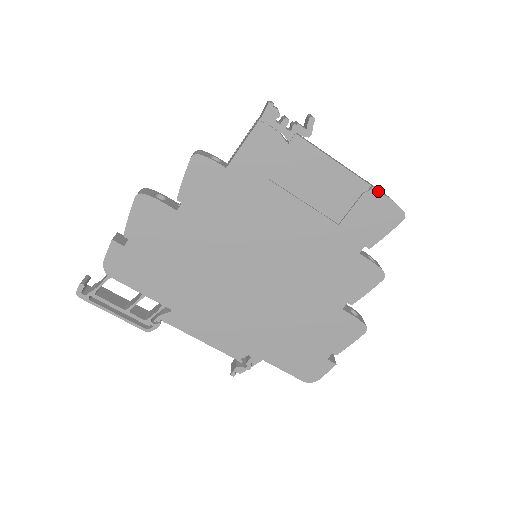
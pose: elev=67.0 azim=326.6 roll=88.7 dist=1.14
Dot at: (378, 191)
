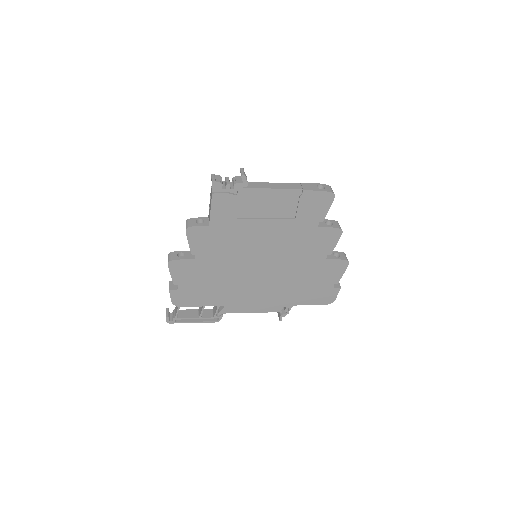
Dot at: (308, 191)
